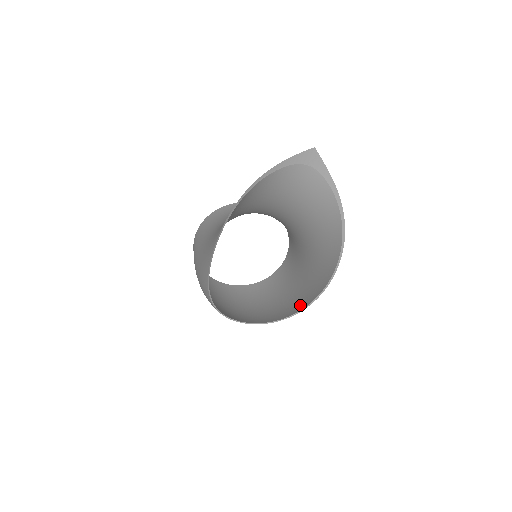
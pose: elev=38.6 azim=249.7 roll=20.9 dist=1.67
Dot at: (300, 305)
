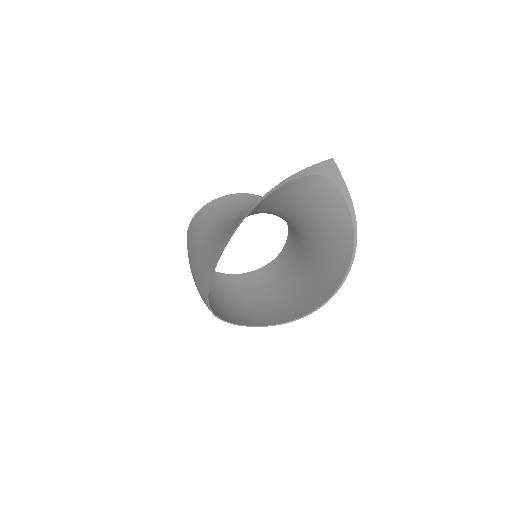
Dot at: (300, 310)
